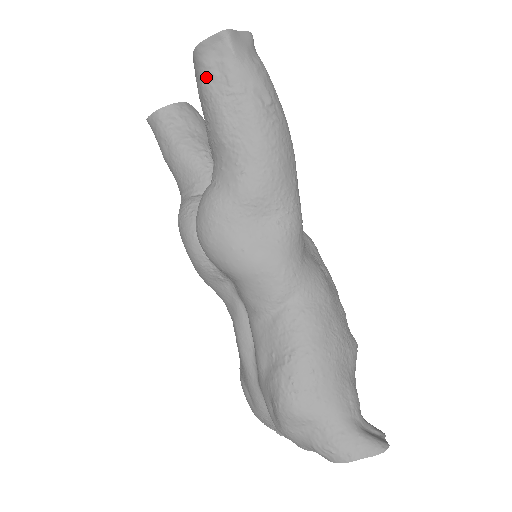
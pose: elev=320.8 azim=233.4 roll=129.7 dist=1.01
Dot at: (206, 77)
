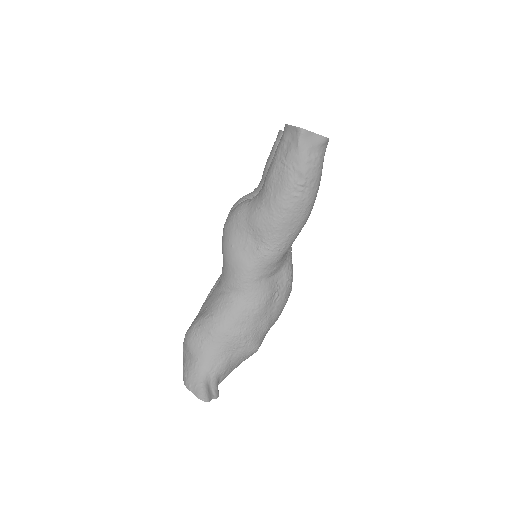
Dot at: (281, 144)
